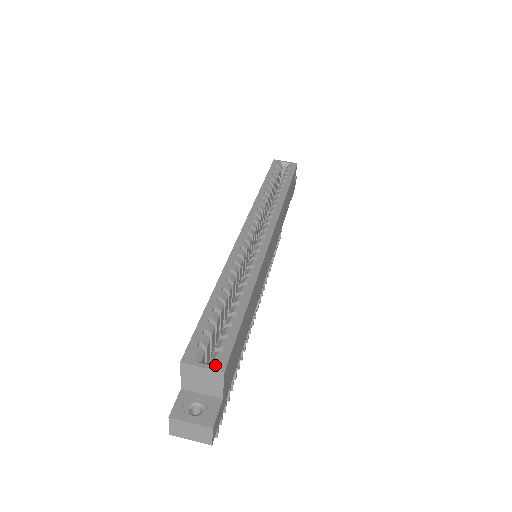
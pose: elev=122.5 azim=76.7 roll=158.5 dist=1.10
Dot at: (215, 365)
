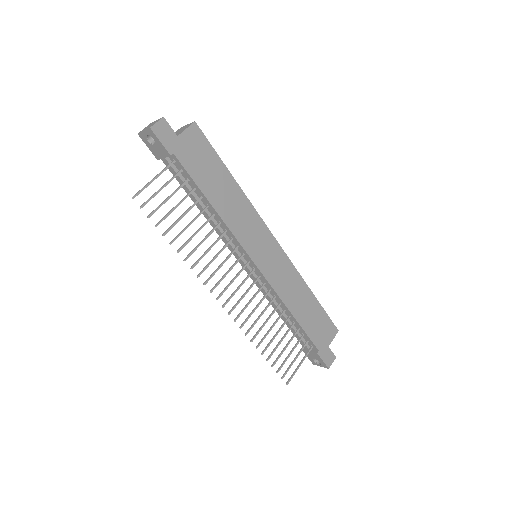
Dot at: occluded
